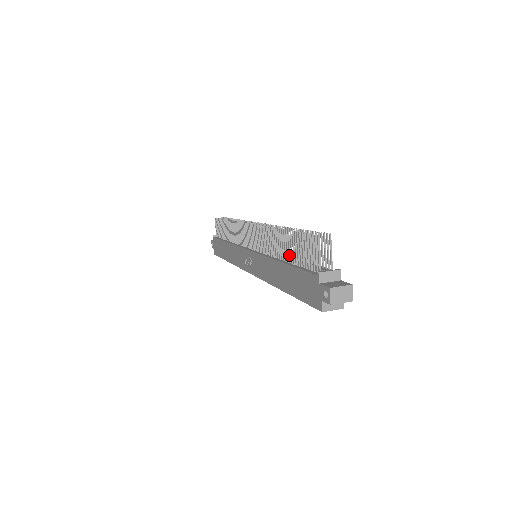
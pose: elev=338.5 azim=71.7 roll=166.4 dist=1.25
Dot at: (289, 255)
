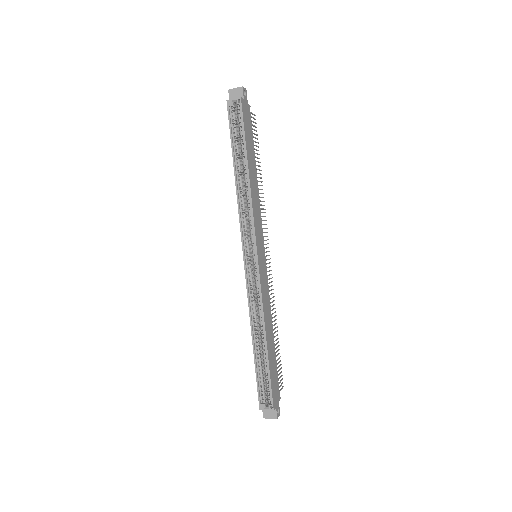
Dot at: occluded
